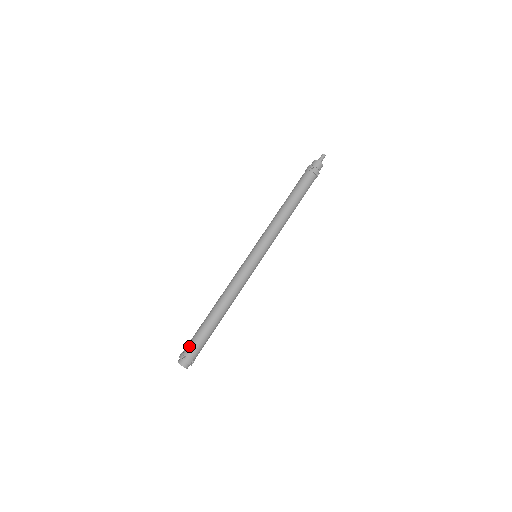
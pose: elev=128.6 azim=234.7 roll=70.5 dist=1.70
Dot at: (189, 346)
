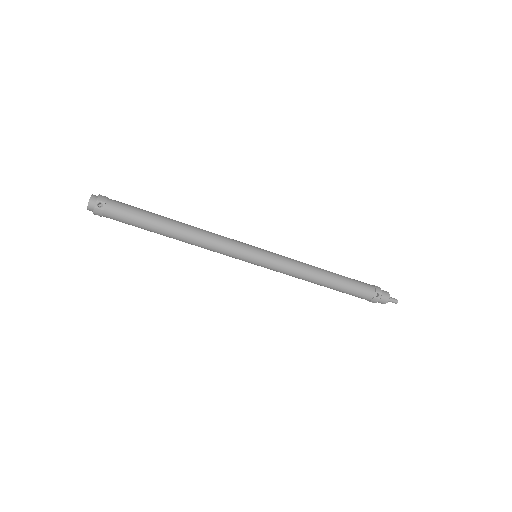
Dot at: (119, 202)
